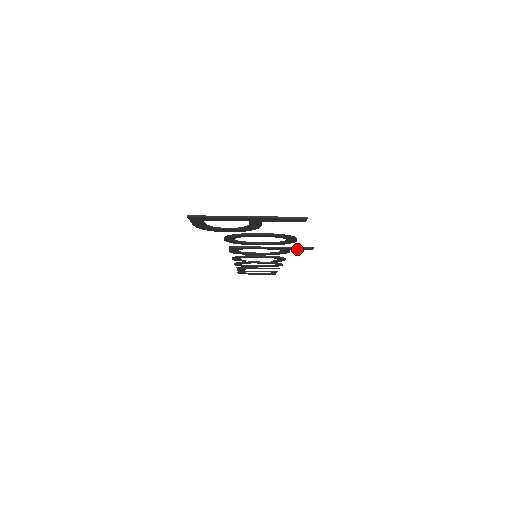
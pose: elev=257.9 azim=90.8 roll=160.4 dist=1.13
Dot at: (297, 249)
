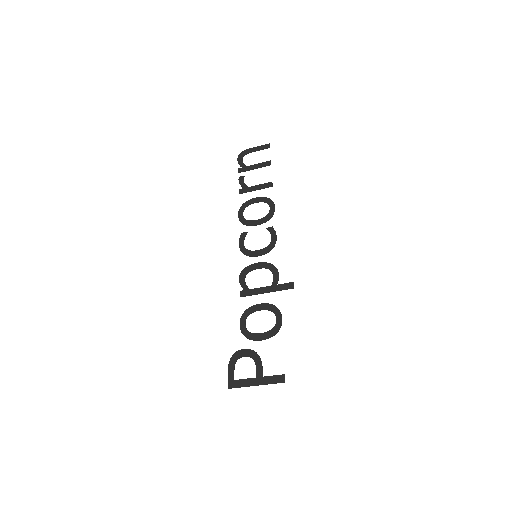
Dot at: (283, 286)
